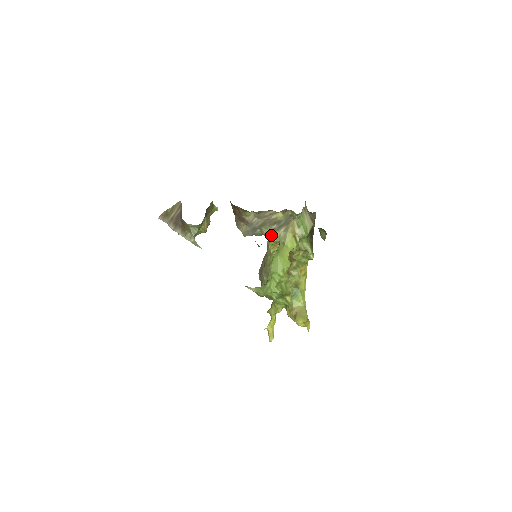
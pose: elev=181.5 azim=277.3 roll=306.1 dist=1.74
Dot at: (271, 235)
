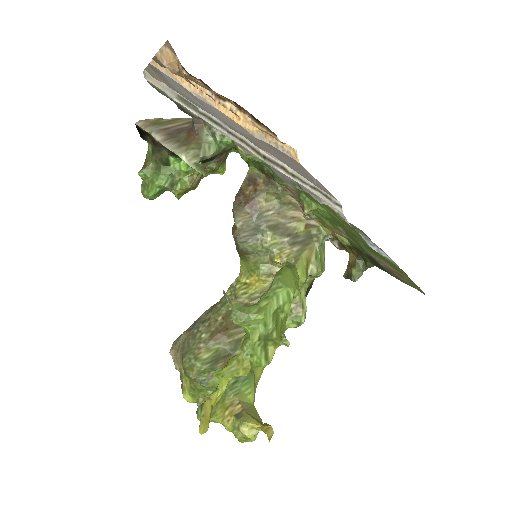
Dot at: (273, 251)
